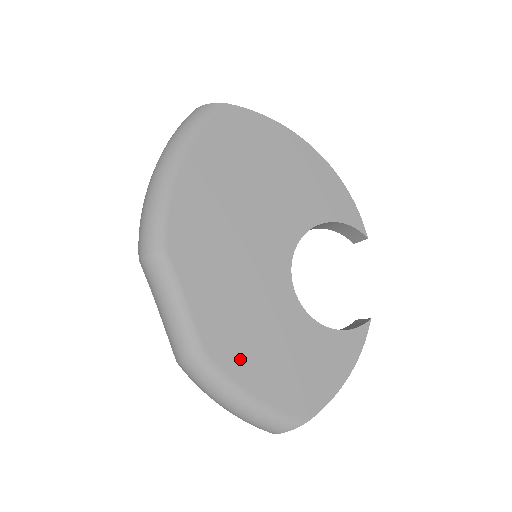
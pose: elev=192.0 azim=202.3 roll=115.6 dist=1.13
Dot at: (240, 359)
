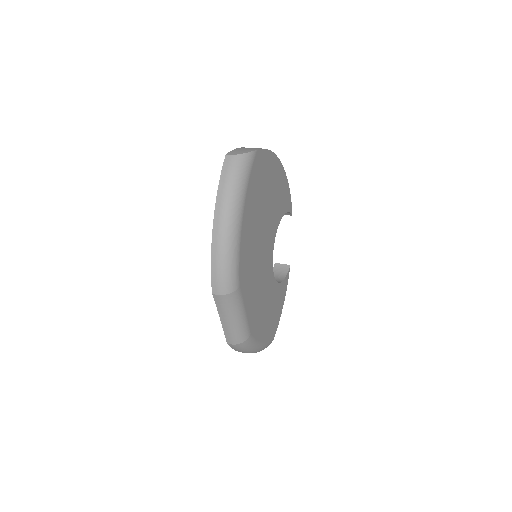
Dot at: (259, 327)
